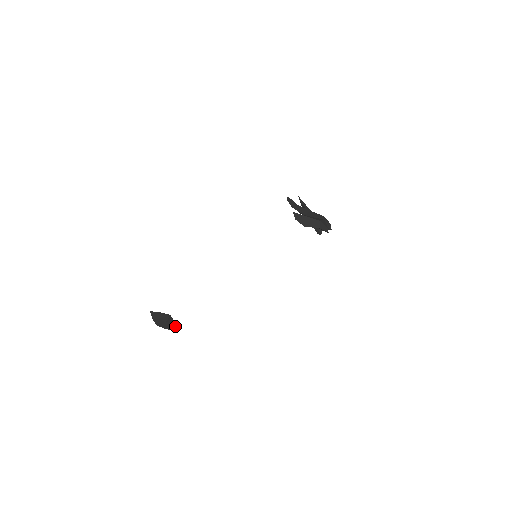
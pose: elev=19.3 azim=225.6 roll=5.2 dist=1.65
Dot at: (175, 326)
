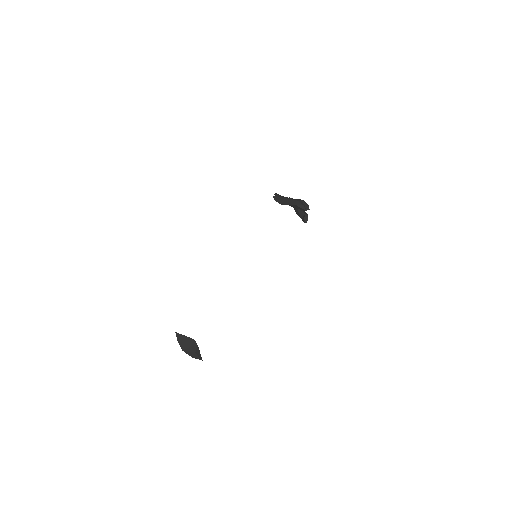
Dot at: occluded
